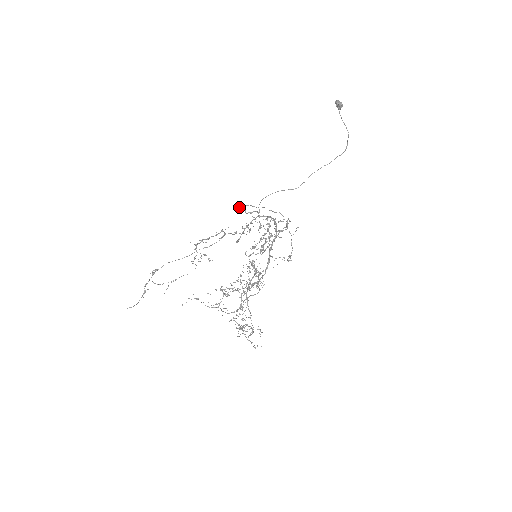
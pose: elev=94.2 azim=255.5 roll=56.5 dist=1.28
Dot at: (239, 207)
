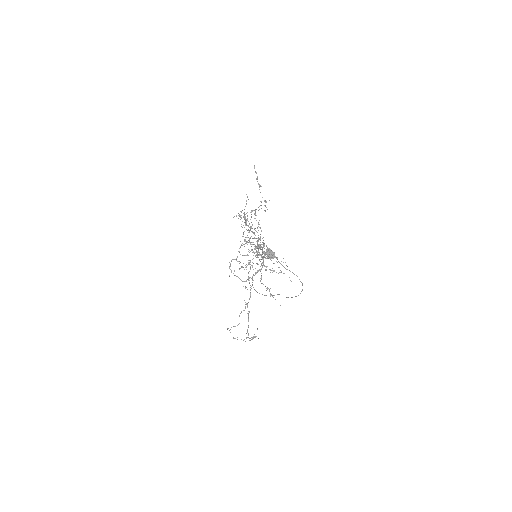
Dot at: (229, 268)
